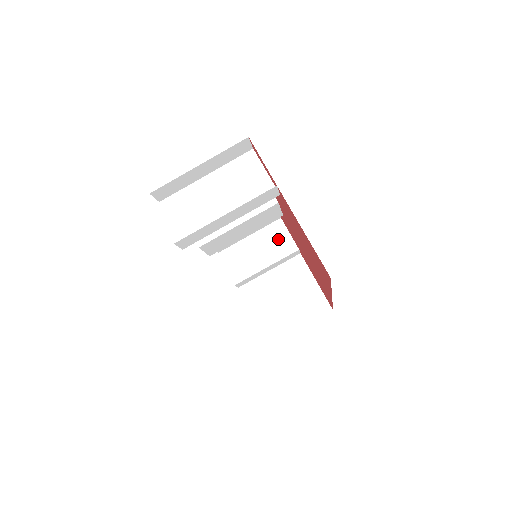
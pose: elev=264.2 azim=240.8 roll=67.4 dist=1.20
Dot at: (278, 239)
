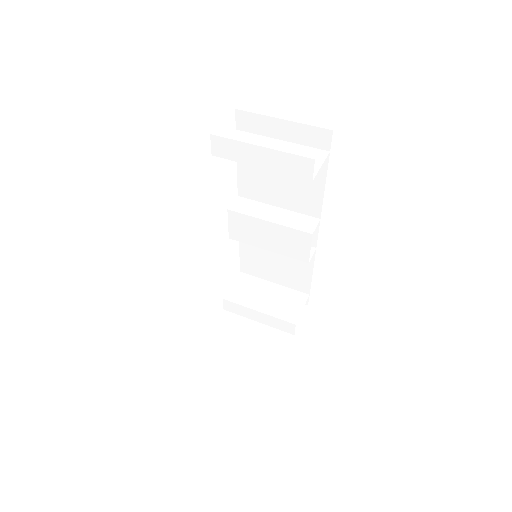
Dot at: (290, 304)
